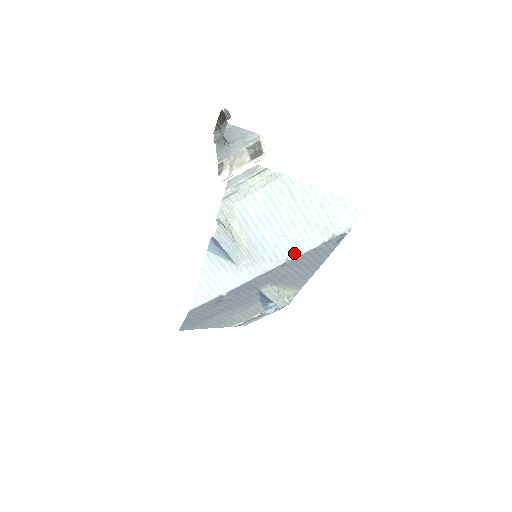
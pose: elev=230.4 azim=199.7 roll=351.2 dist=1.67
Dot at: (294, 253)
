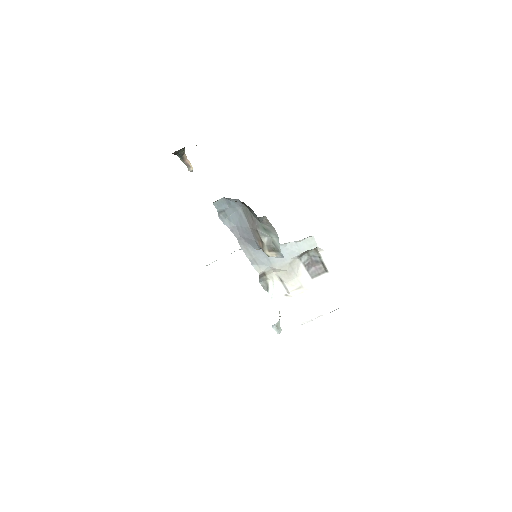
Dot at: occluded
